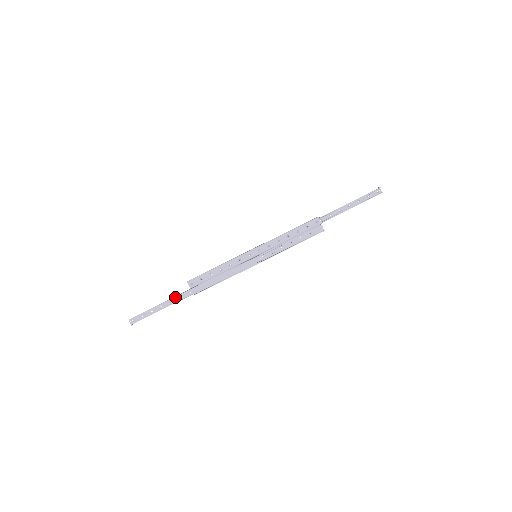
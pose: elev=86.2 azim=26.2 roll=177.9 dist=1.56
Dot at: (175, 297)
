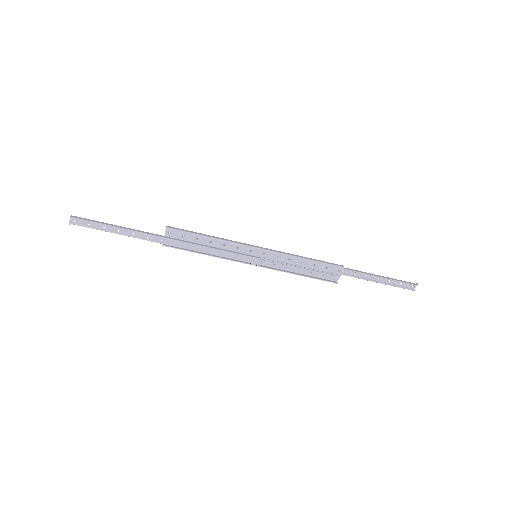
Dot at: (141, 232)
